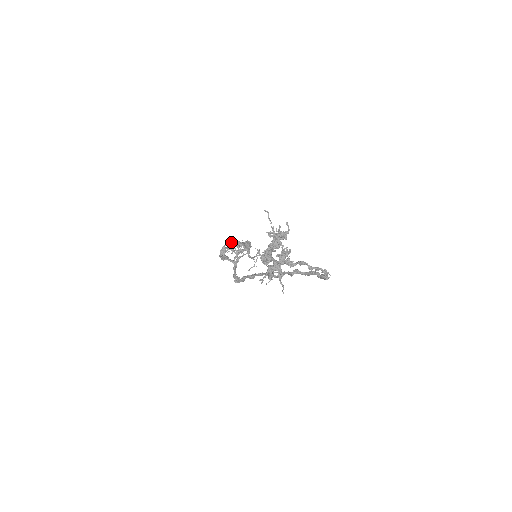
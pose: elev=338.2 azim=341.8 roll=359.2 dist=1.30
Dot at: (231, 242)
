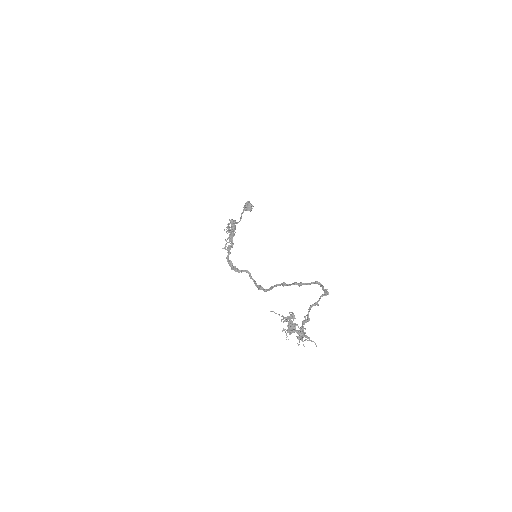
Dot at: occluded
